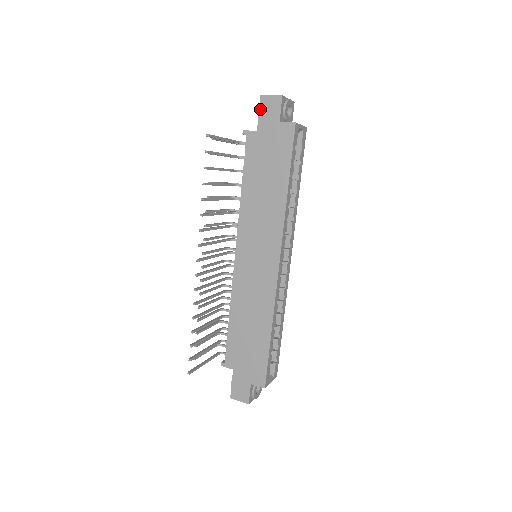
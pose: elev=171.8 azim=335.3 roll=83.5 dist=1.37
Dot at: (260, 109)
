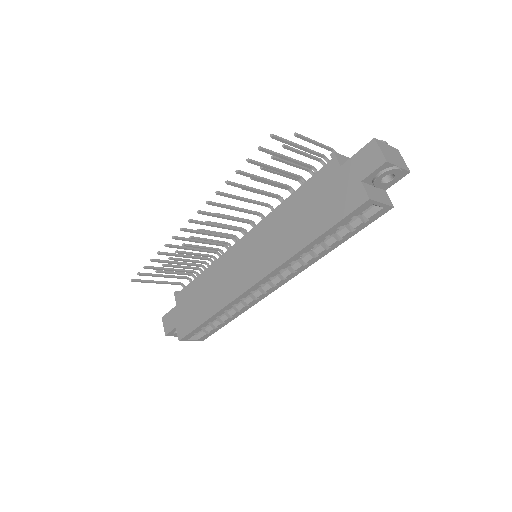
Dot at: (361, 150)
